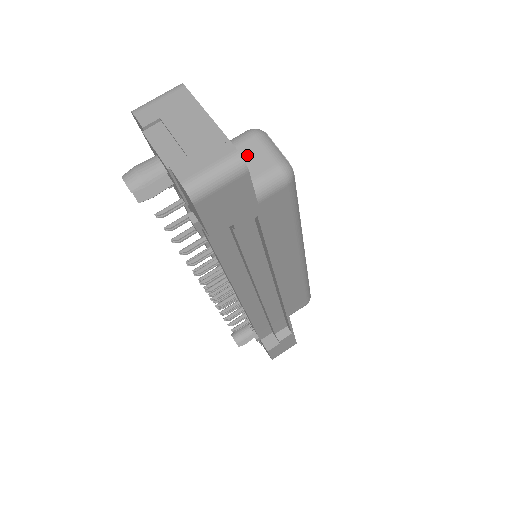
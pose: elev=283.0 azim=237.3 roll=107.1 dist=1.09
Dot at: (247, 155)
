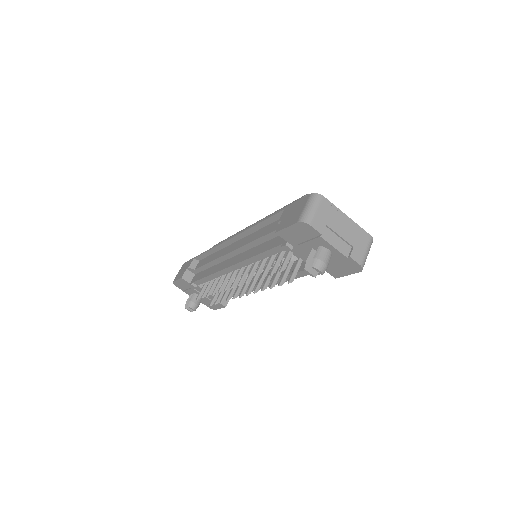
Dot at: occluded
